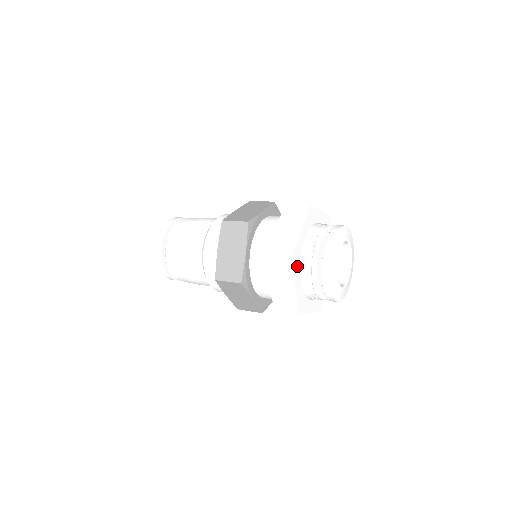
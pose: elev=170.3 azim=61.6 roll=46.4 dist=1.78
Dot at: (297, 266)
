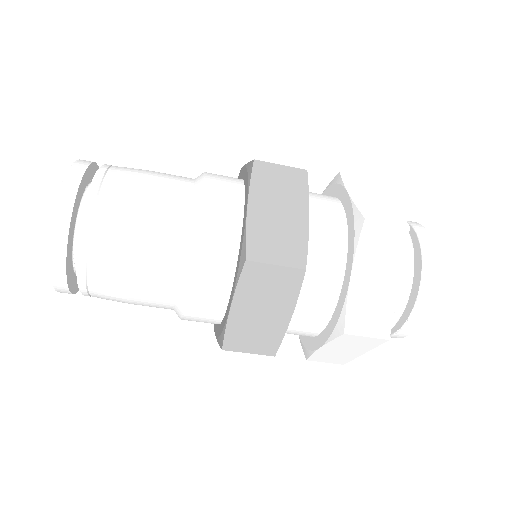
Dot at: occluded
